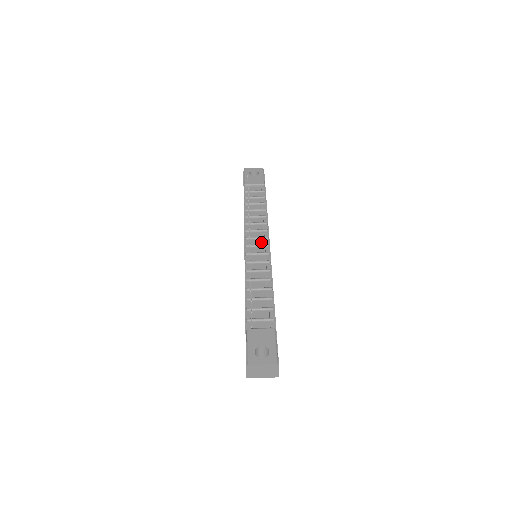
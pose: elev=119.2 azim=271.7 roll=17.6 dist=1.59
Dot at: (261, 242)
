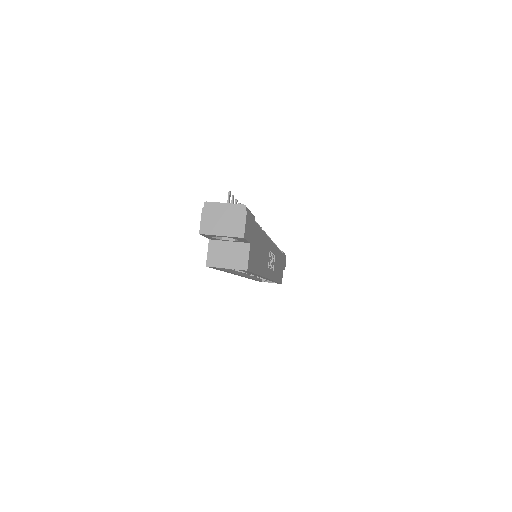
Dot at: occluded
